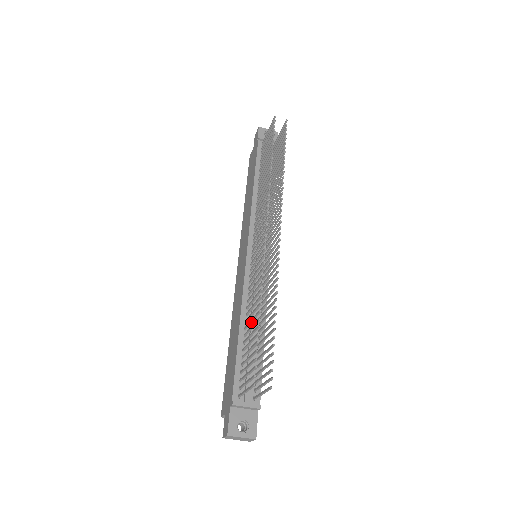
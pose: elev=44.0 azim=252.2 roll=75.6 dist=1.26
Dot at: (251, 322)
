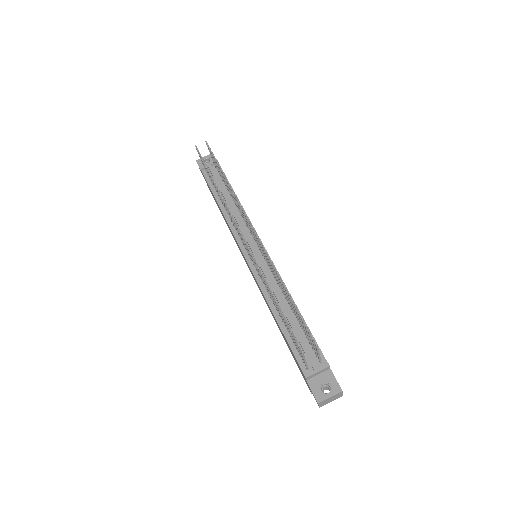
Dot at: (277, 308)
